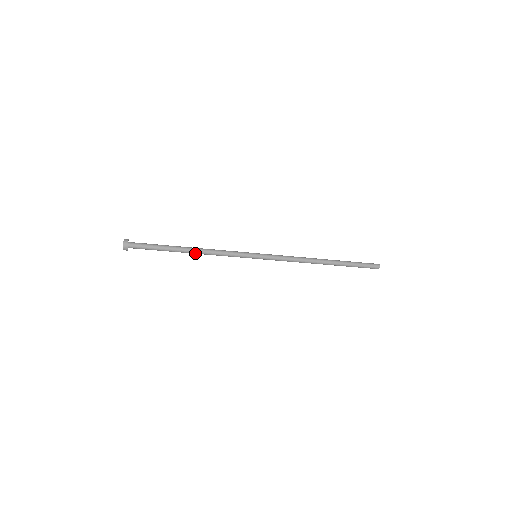
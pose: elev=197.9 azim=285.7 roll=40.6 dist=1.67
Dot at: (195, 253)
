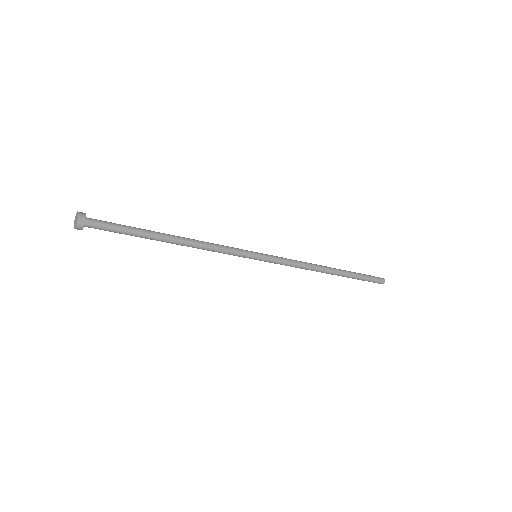
Dot at: (180, 244)
